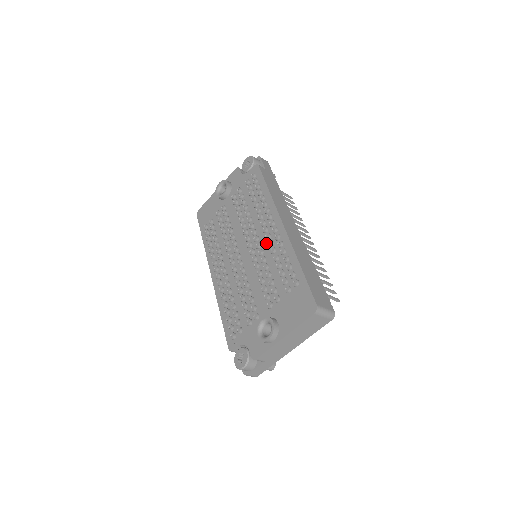
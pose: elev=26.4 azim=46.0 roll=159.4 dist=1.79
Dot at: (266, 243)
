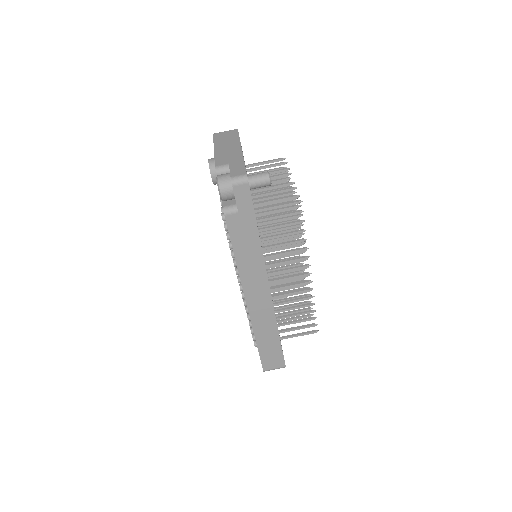
Dot at: occluded
